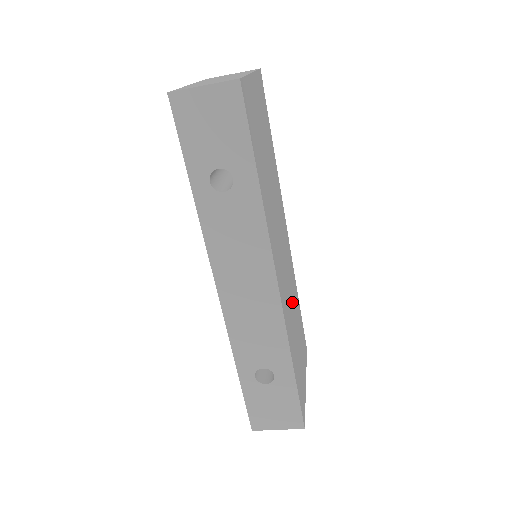
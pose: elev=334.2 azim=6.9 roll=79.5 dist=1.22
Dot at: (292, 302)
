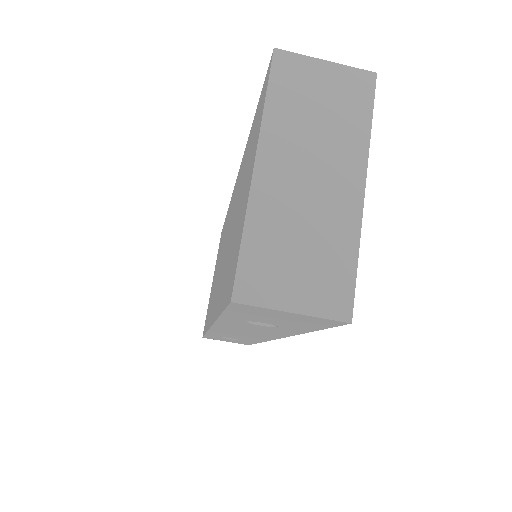
Dot at: occluded
